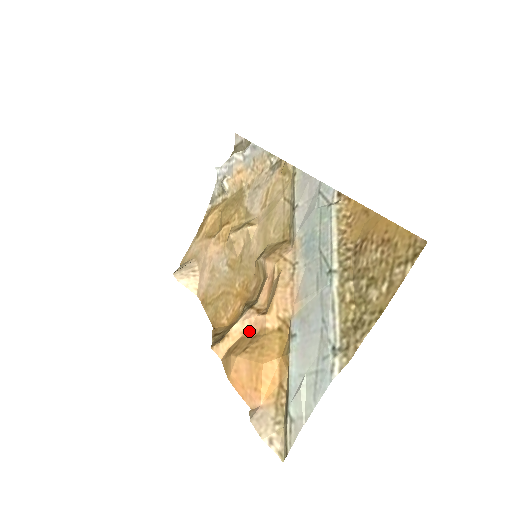
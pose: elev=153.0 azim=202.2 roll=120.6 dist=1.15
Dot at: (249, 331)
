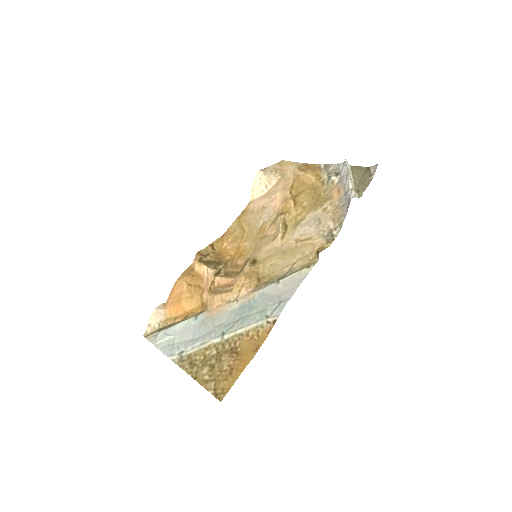
Dot at: (204, 279)
